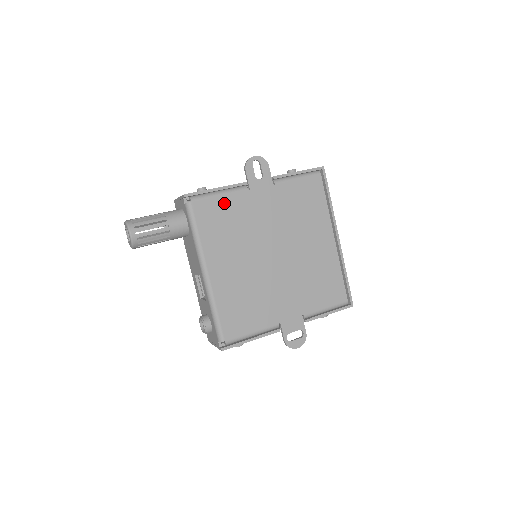
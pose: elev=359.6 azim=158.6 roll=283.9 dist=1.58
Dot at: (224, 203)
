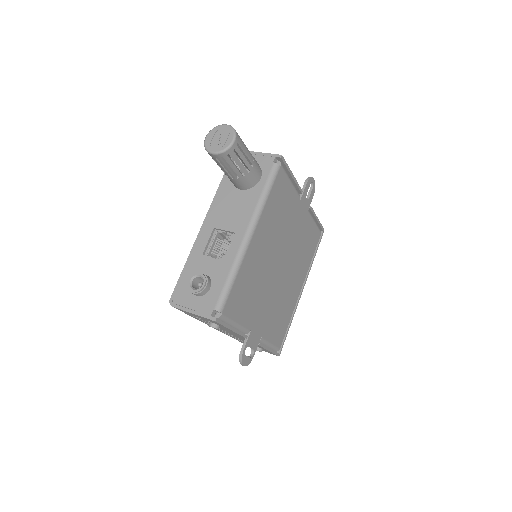
Dot at: (289, 191)
